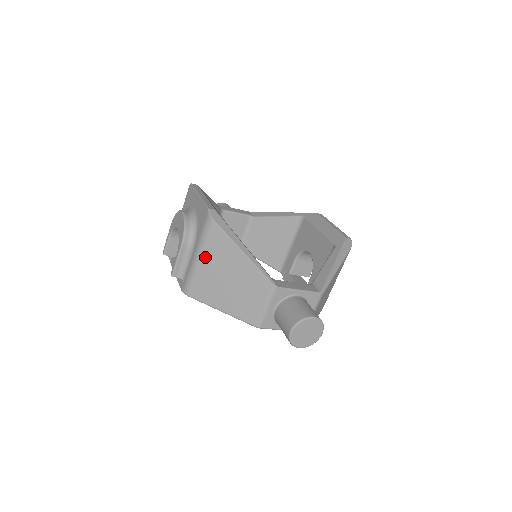
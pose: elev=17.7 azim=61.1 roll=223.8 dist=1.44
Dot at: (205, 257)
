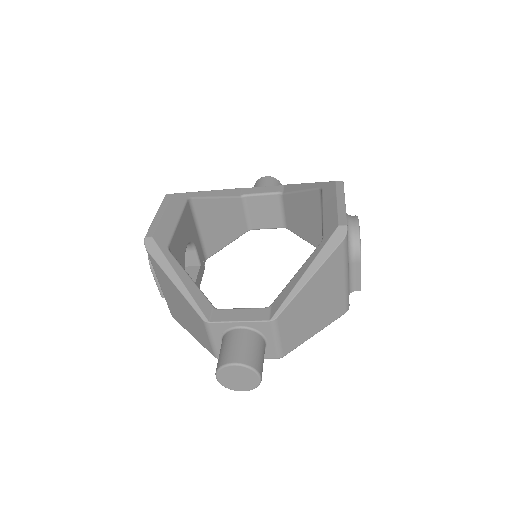
Dot at: (161, 285)
